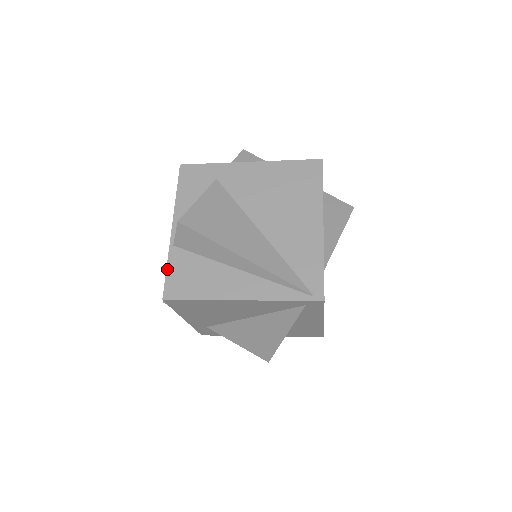
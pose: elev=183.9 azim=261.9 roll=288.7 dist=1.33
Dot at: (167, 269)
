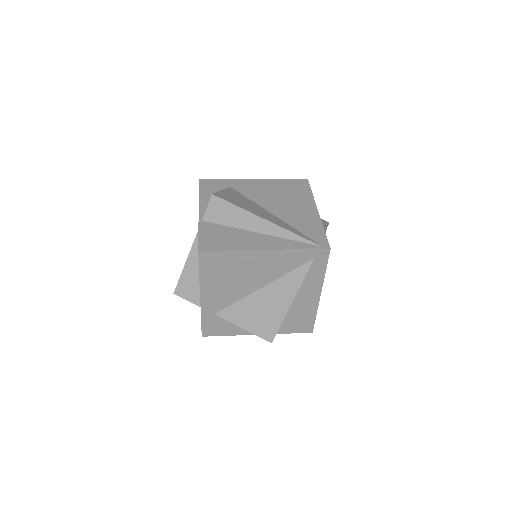
Dot at: (199, 233)
